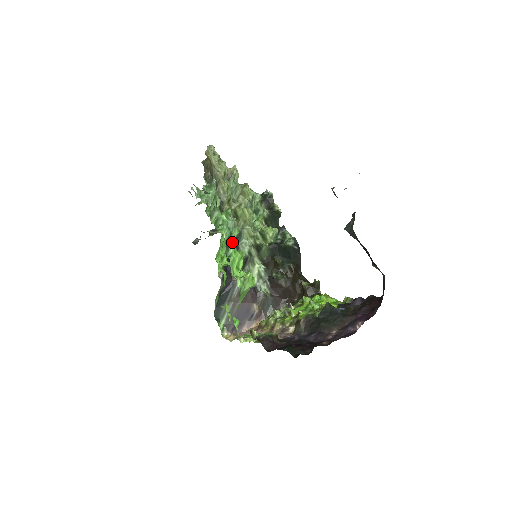
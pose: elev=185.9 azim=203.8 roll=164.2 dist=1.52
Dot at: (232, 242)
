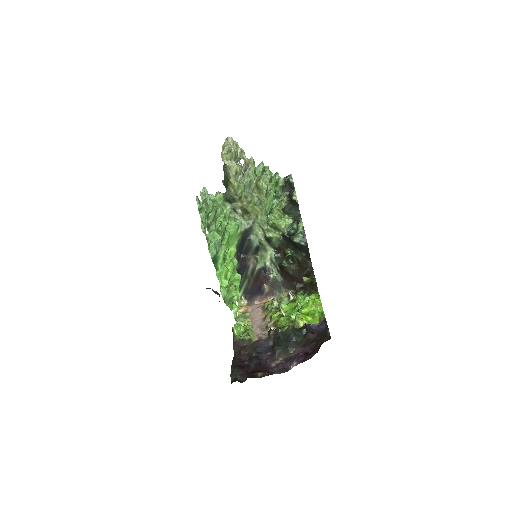
Dot at: (219, 259)
